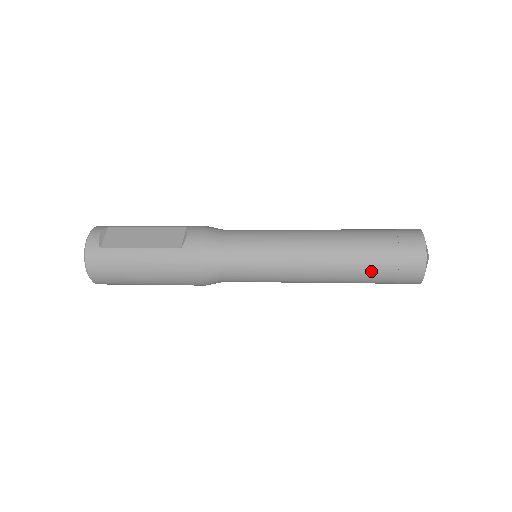
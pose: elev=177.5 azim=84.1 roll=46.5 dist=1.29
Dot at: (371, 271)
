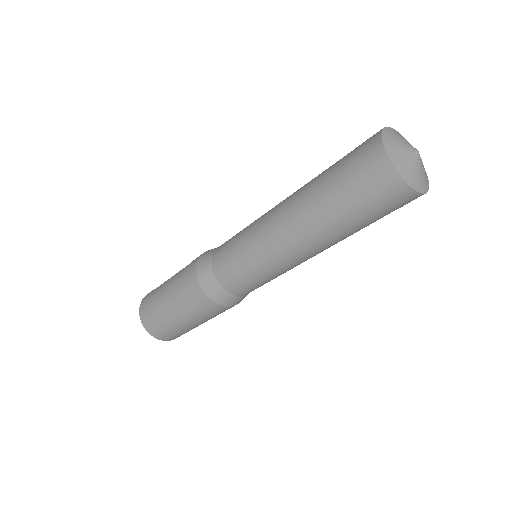
Dot at: (329, 188)
